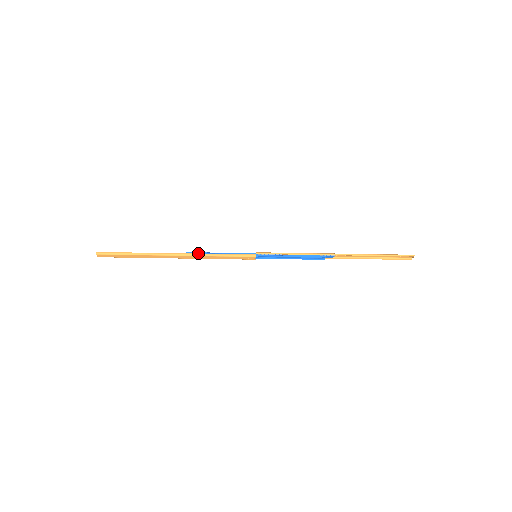
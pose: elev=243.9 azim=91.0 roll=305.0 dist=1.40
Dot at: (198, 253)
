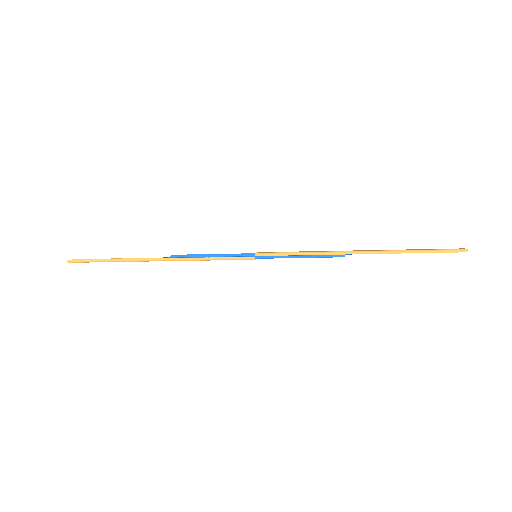
Dot at: (184, 256)
